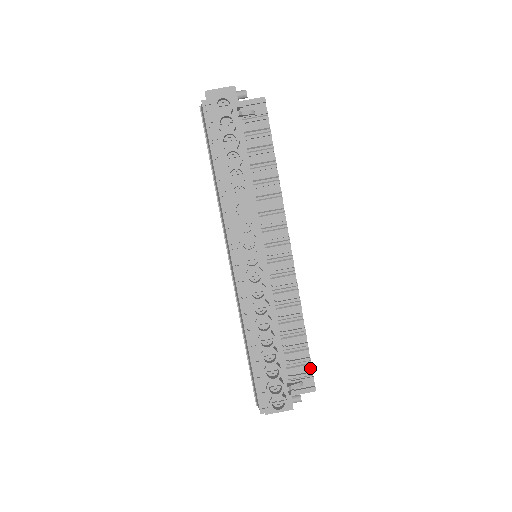
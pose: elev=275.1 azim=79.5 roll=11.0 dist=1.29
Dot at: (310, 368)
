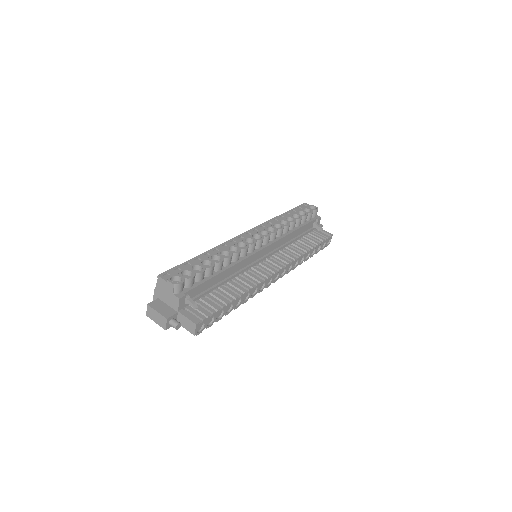
Dot at: (211, 315)
